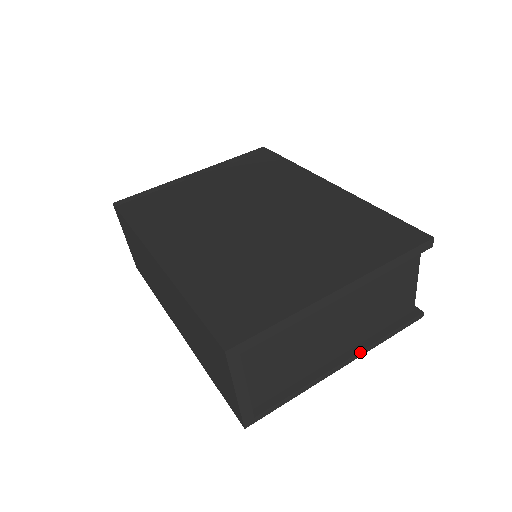
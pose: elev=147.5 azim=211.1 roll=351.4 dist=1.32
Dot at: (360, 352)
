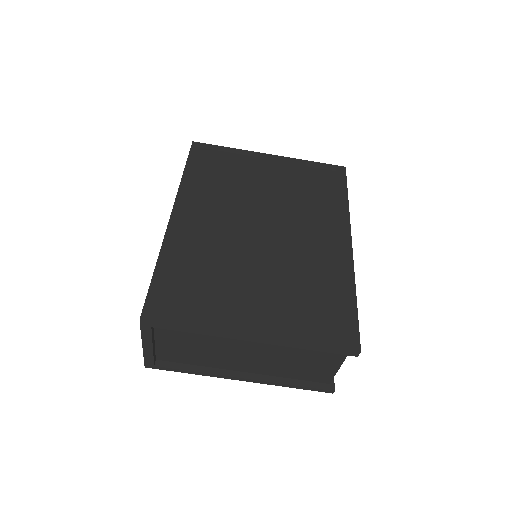
Dot at: (260, 381)
